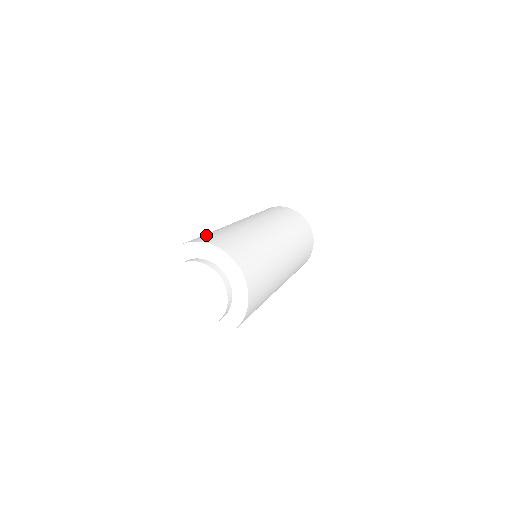
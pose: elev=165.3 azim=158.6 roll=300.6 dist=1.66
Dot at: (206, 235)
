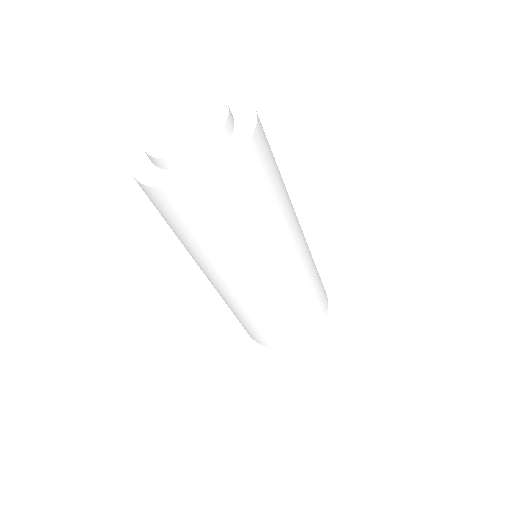
Dot at: occluded
